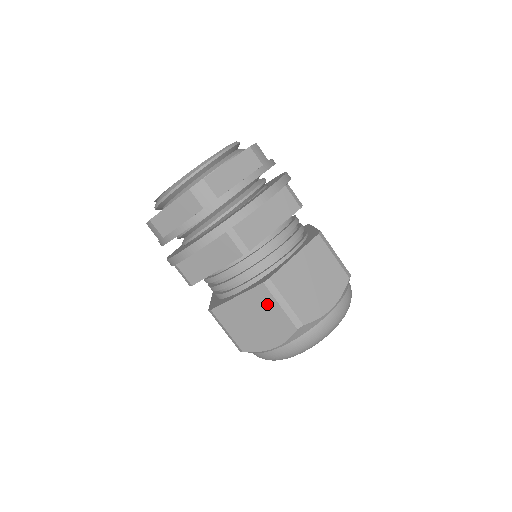
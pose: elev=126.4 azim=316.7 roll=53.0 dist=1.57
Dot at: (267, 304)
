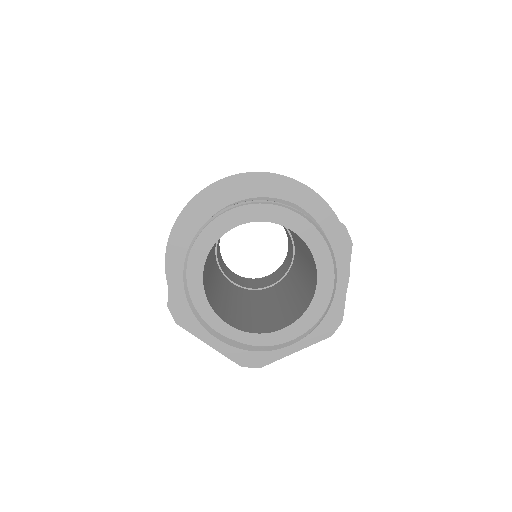
Dot at: occluded
